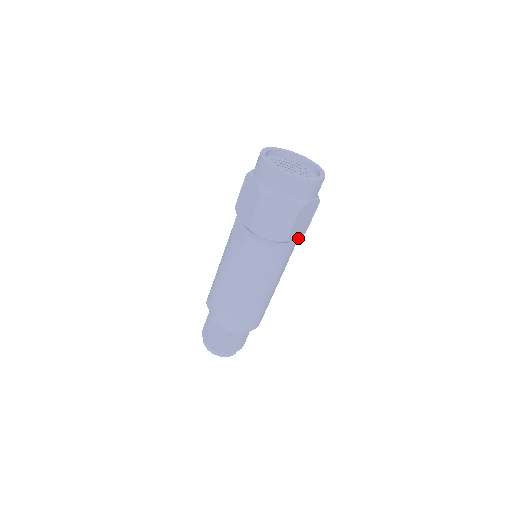
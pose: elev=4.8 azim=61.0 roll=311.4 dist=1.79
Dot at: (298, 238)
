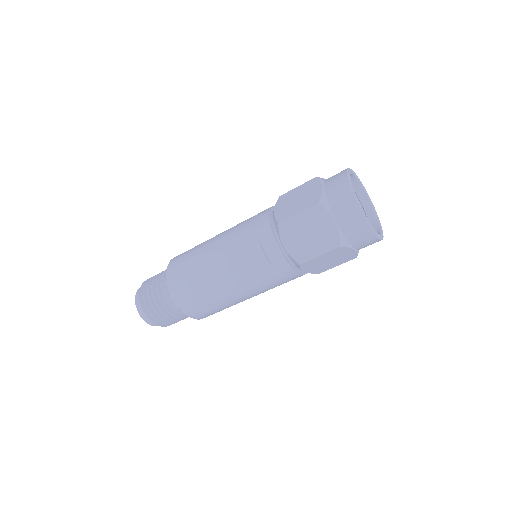
Dot at: occluded
